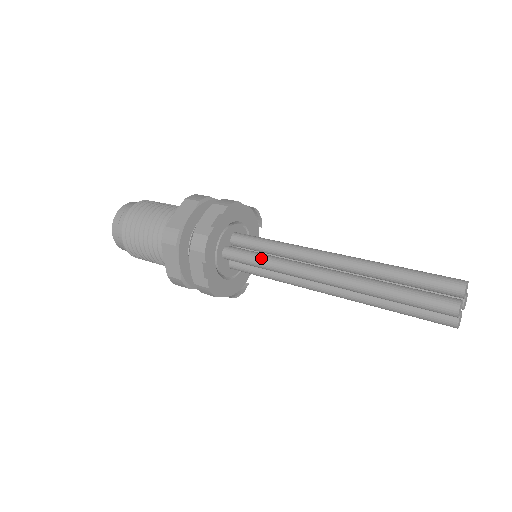
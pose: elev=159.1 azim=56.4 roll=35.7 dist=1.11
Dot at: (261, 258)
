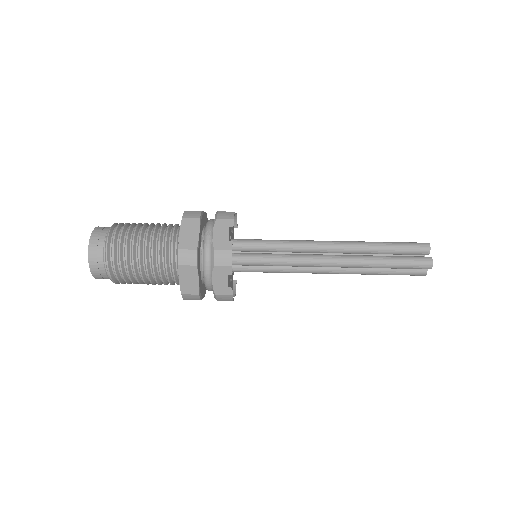
Dot at: (271, 258)
